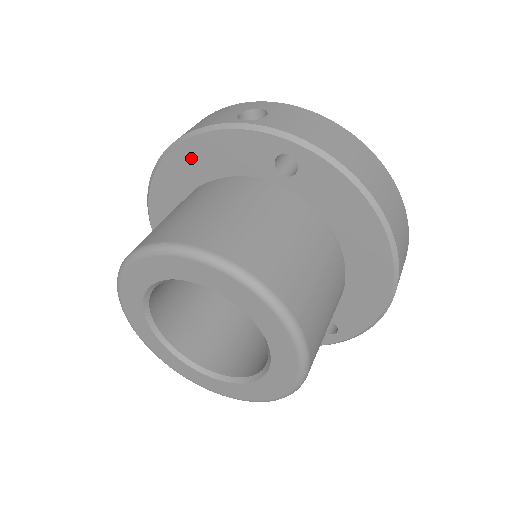
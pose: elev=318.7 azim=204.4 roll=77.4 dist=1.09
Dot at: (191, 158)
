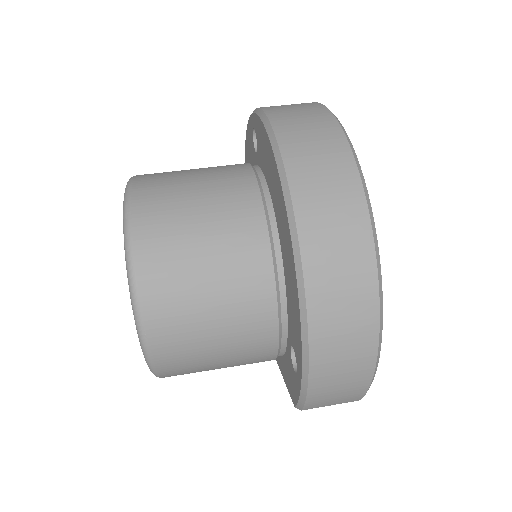
Dot at: occluded
